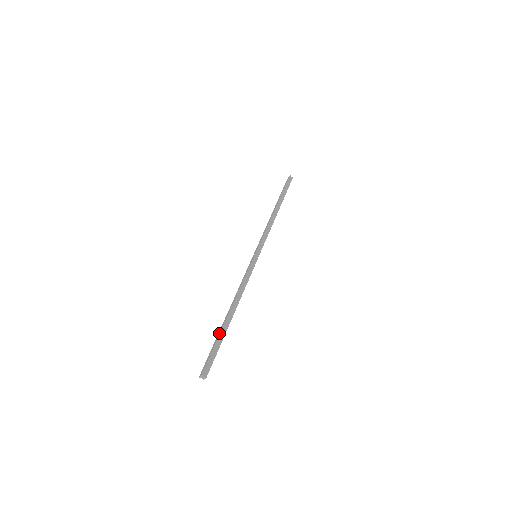
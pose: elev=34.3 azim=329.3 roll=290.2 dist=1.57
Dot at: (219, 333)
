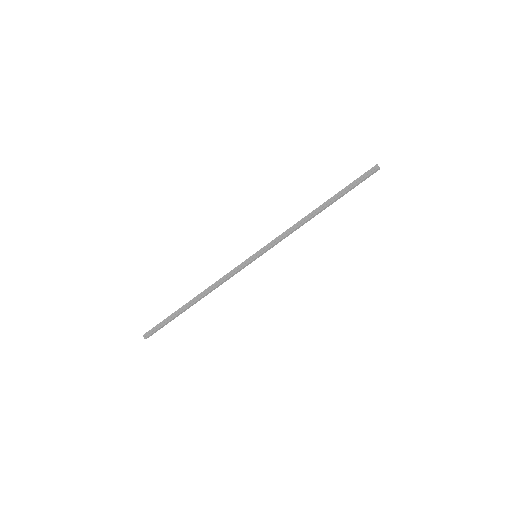
Dot at: (175, 311)
